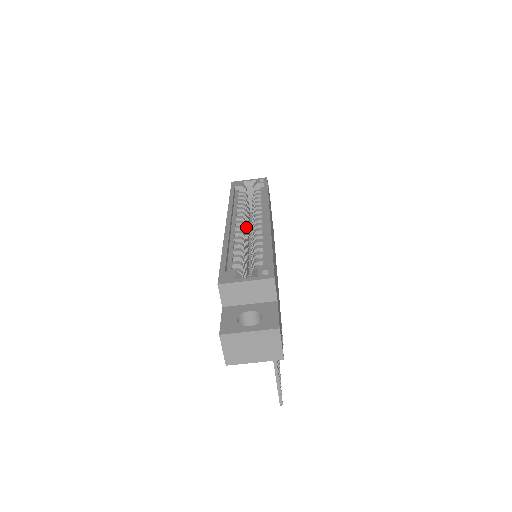
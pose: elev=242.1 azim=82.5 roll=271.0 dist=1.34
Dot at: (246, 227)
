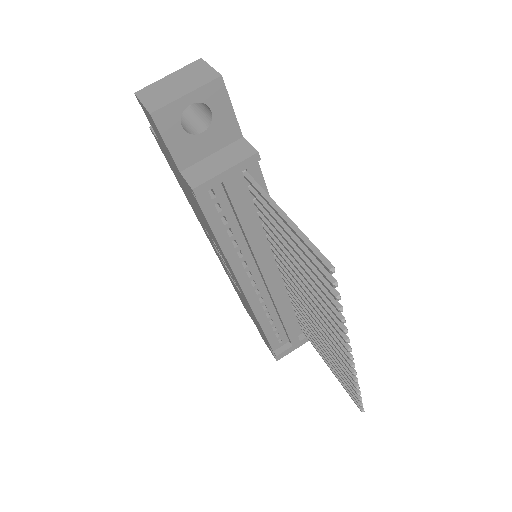
Dot at: occluded
